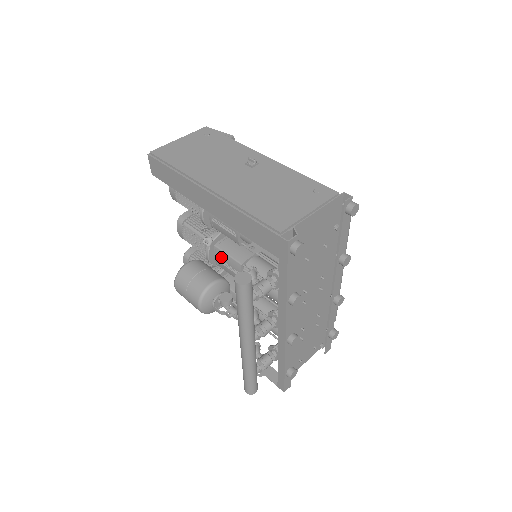
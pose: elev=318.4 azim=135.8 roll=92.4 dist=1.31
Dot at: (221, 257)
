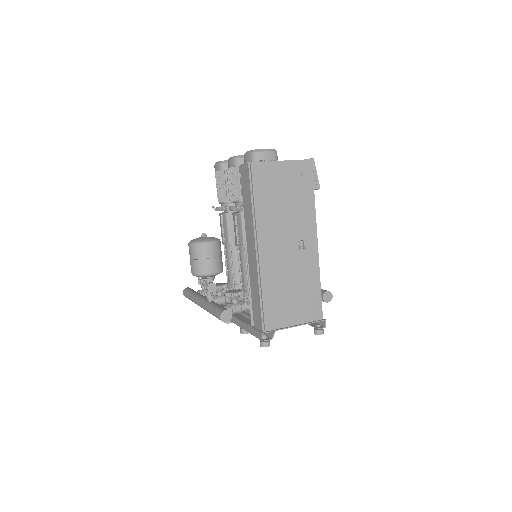
Dot at: (238, 222)
